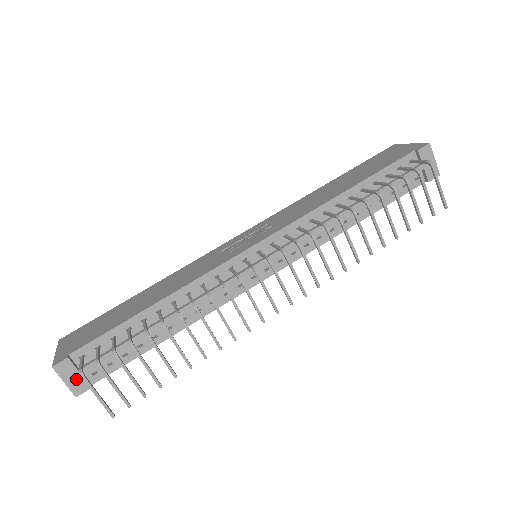
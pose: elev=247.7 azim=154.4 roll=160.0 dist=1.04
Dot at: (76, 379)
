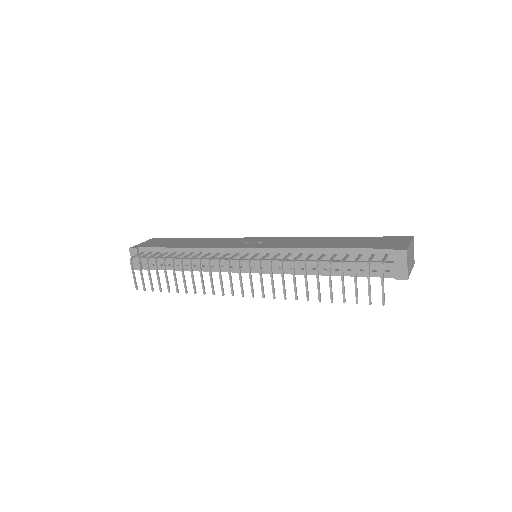
Dot at: (136, 261)
